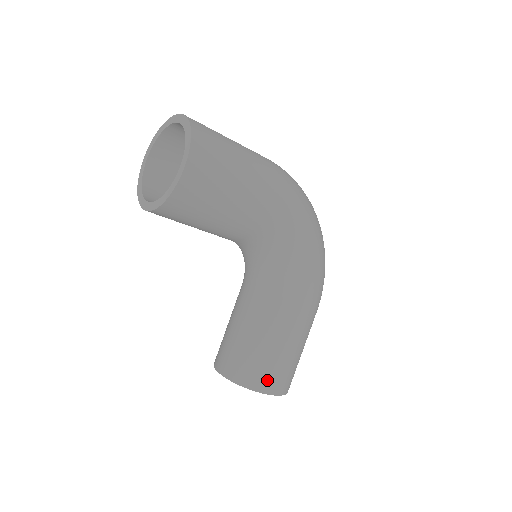
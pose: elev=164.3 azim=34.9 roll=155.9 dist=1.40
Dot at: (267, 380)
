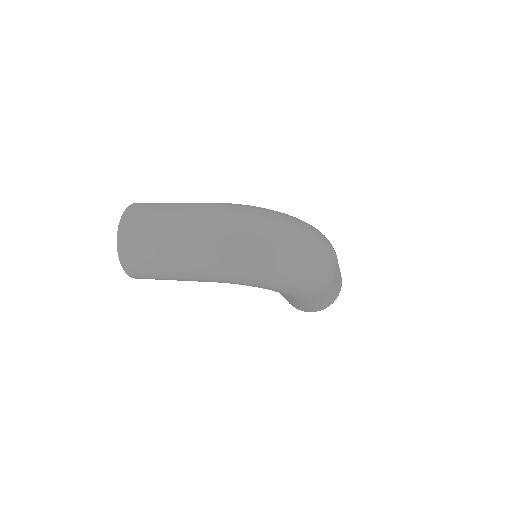
Dot at: (297, 308)
